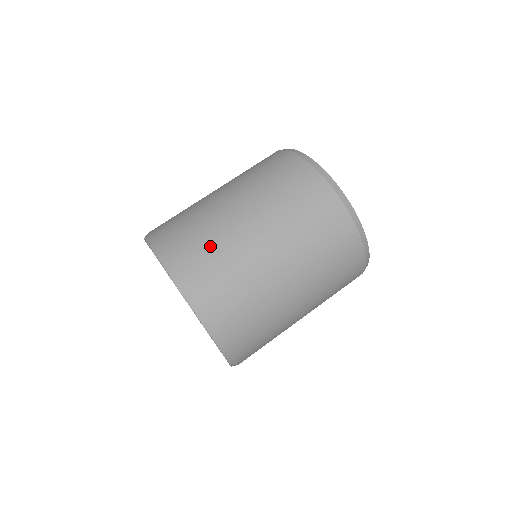
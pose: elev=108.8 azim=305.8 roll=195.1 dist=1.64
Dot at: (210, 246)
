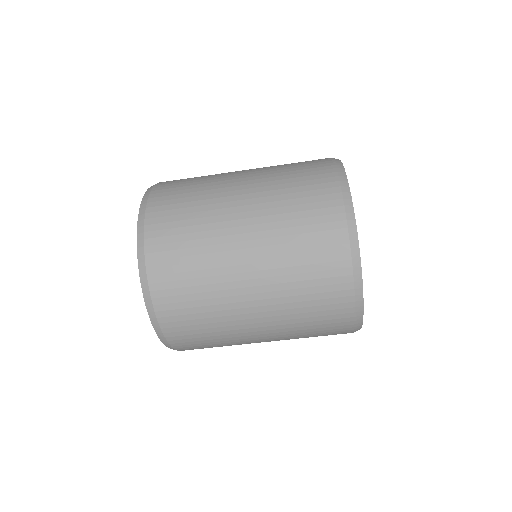
Dot at: (189, 241)
